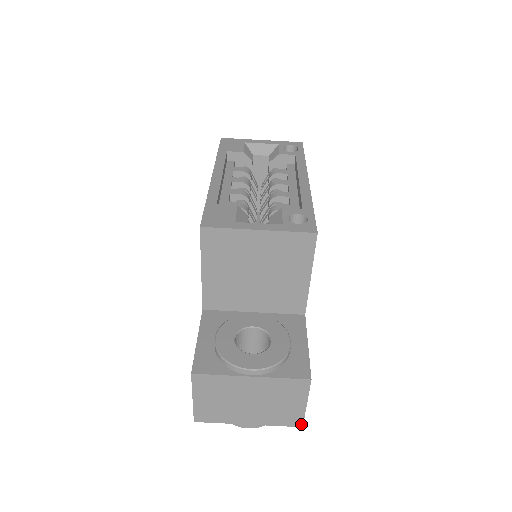
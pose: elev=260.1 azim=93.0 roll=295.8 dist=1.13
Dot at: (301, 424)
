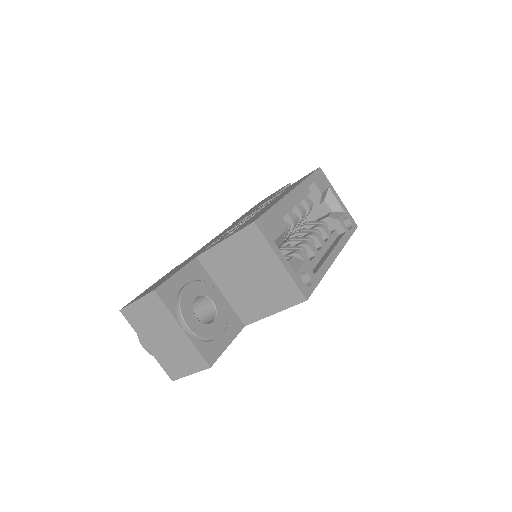
Dot at: (174, 379)
